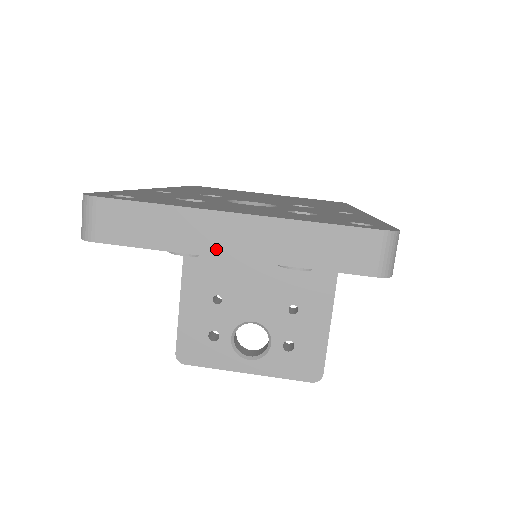
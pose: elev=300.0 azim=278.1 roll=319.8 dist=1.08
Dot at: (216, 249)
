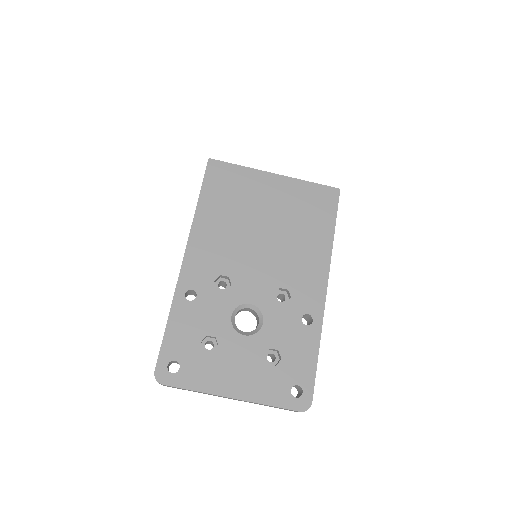
Dot at: (223, 397)
